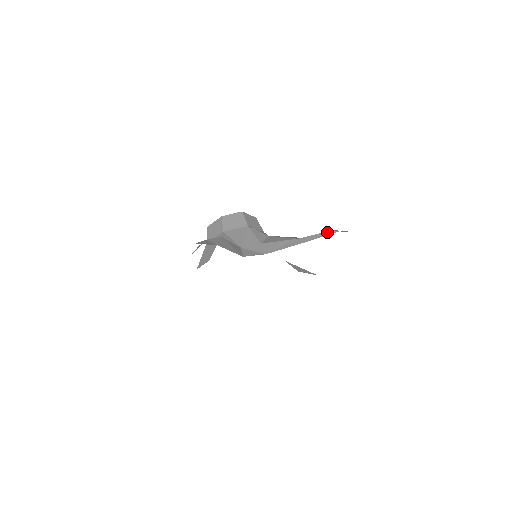
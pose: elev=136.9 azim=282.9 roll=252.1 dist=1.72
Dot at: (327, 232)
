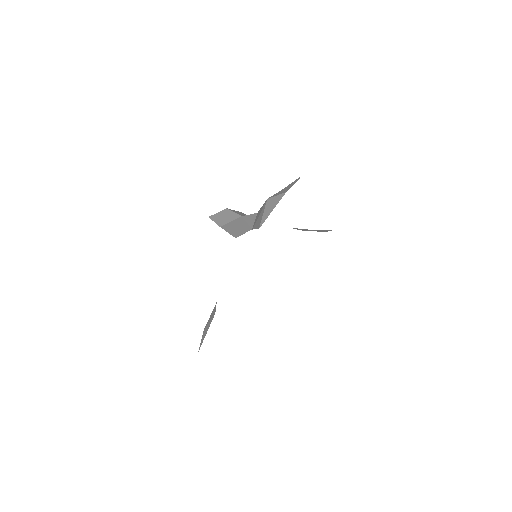
Dot at: occluded
